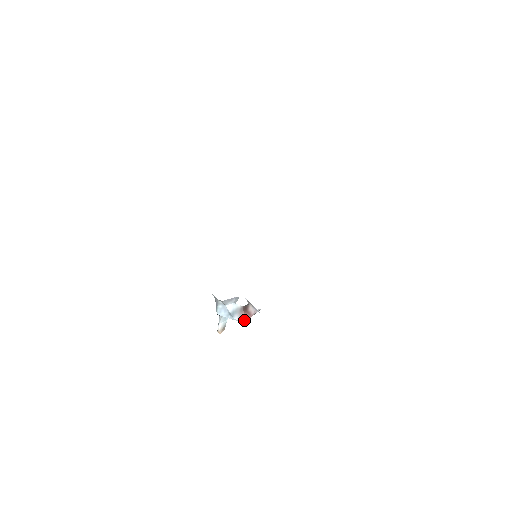
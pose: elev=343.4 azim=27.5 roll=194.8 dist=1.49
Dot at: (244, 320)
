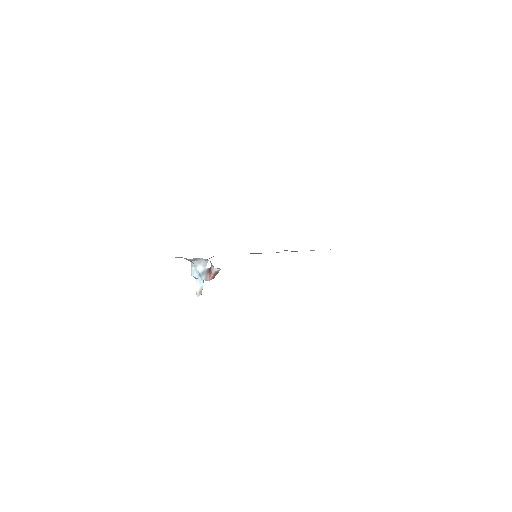
Dot at: (208, 279)
